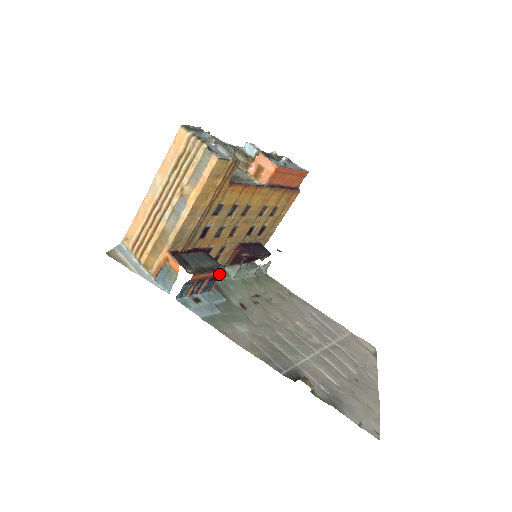
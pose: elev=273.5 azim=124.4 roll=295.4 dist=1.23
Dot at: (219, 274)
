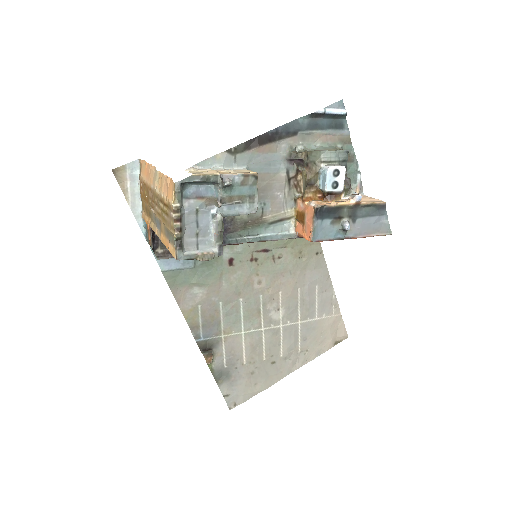
Dot at: occluded
